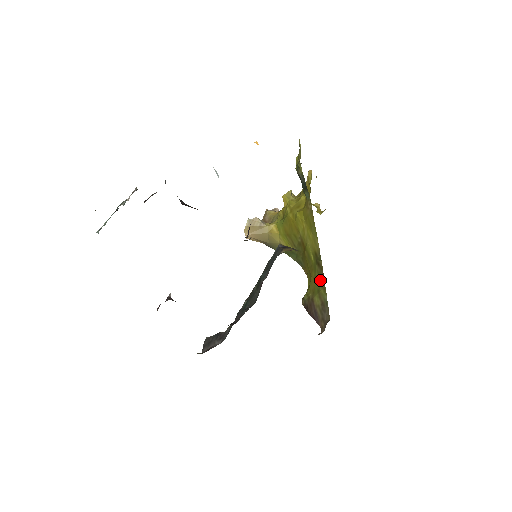
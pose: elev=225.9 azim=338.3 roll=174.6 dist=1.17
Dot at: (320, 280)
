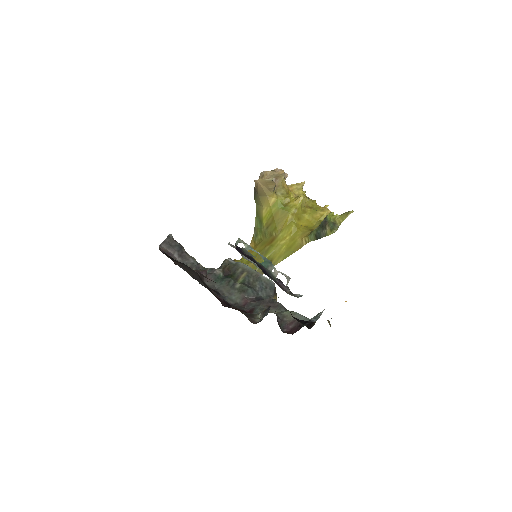
Dot at: occluded
